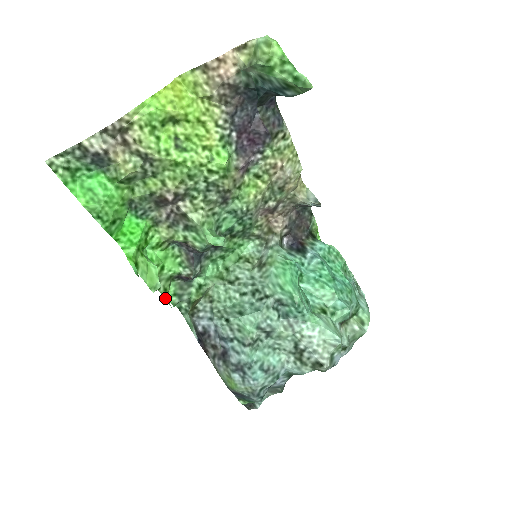
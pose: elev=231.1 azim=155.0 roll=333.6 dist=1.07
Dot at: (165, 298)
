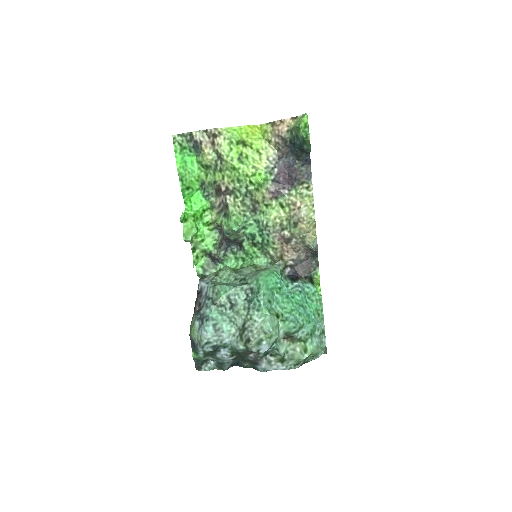
Dot at: (194, 261)
